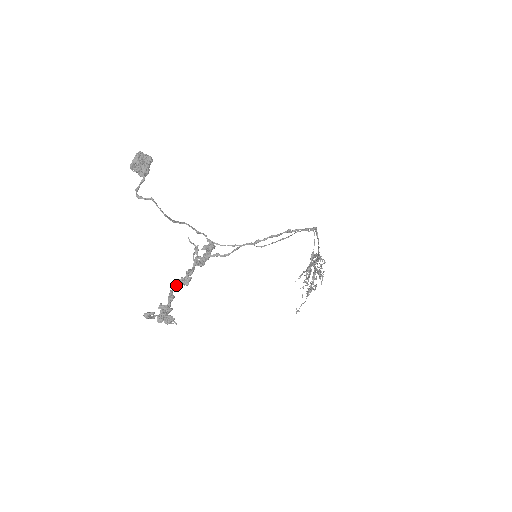
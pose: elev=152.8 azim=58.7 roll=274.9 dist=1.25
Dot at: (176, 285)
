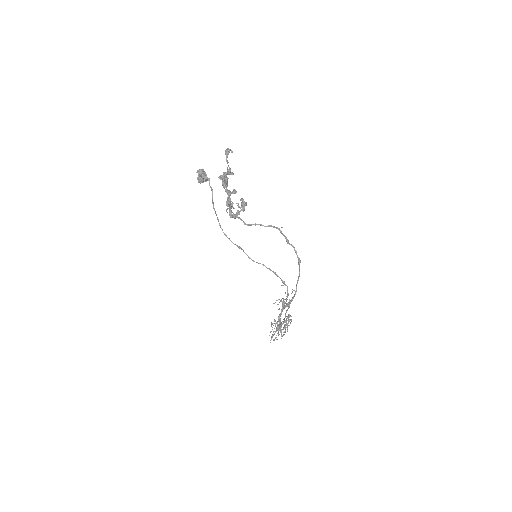
Dot at: occluded
